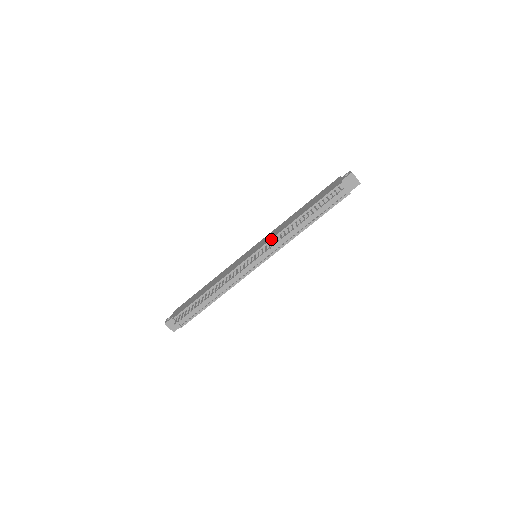
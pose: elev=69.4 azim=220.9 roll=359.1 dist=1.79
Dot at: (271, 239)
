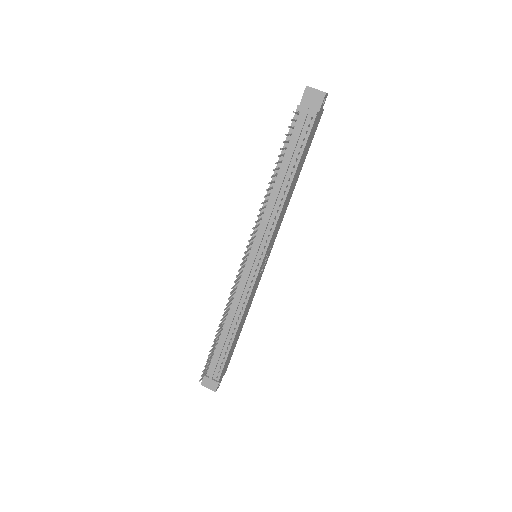
Dot at: occluded
